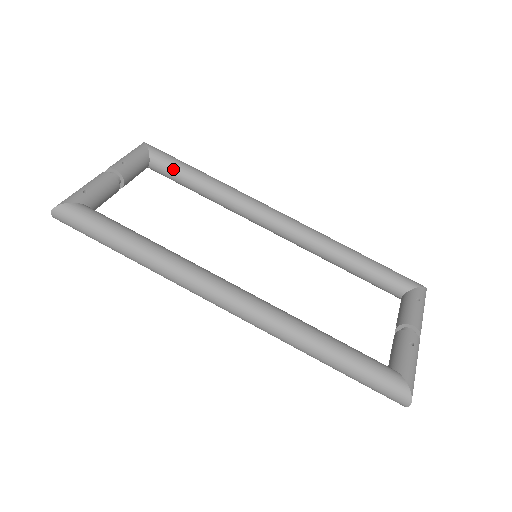
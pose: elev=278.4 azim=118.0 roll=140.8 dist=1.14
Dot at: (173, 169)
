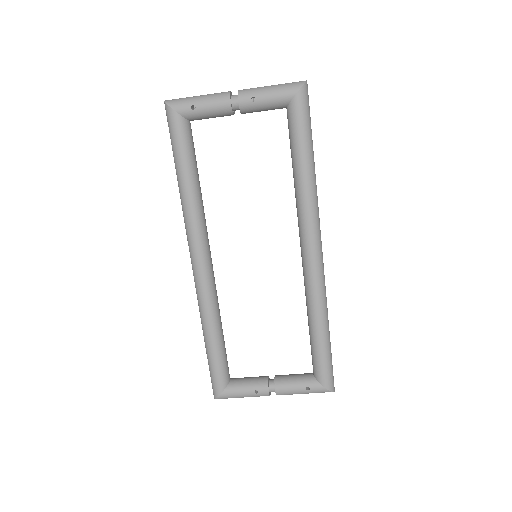
Dot at: (291, 135)
